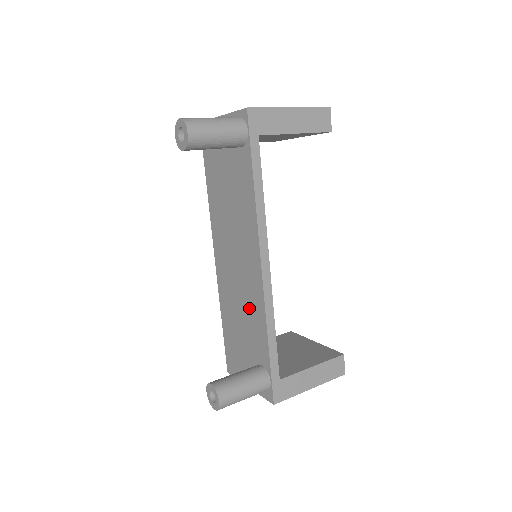
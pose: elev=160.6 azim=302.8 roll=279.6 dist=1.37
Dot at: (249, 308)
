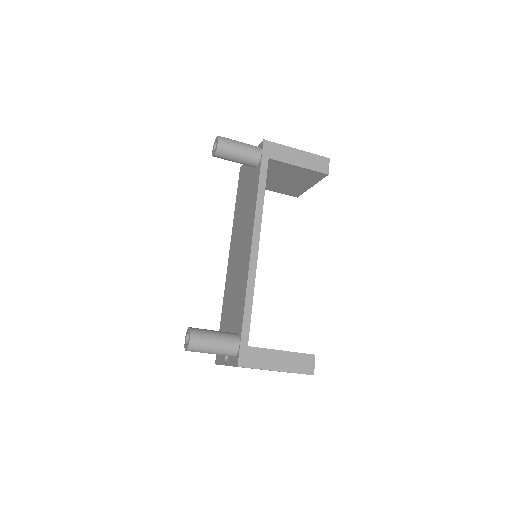
Dot at: (239, 288)
